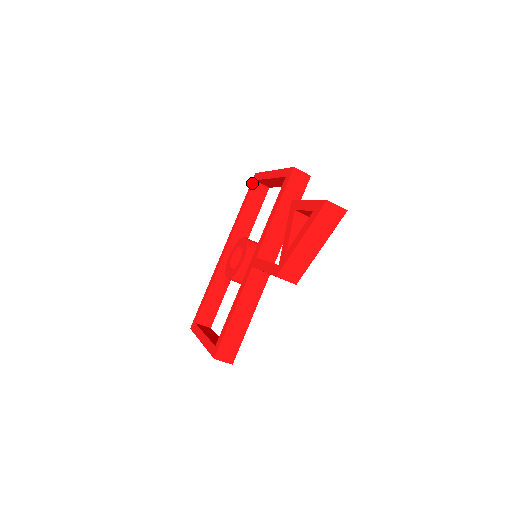
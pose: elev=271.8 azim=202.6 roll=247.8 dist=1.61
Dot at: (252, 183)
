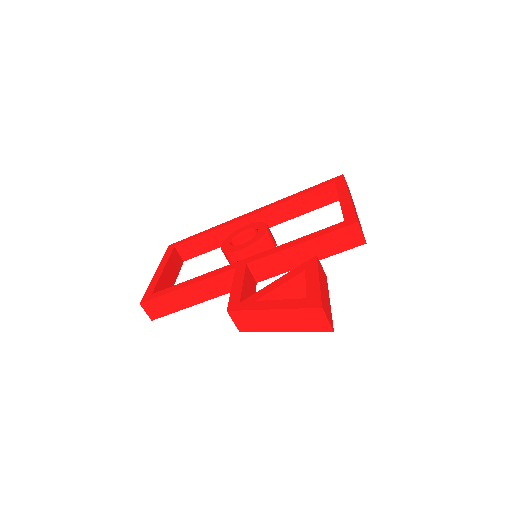
Dot at: (331, 181)
